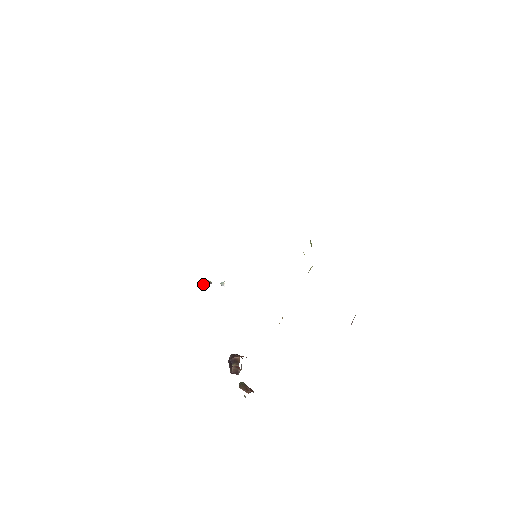
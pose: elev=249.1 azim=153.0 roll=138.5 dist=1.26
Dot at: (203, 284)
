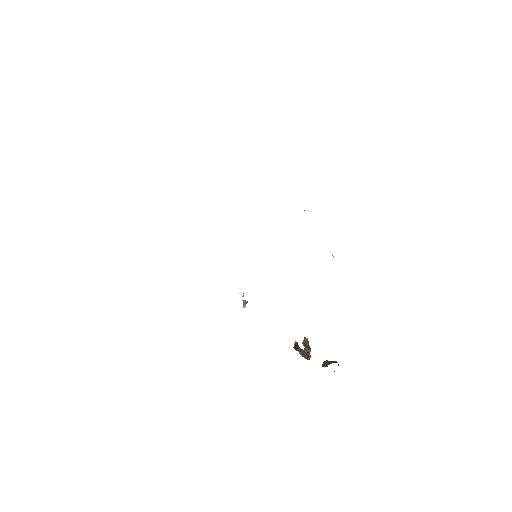
Dot at: (243, 306)
